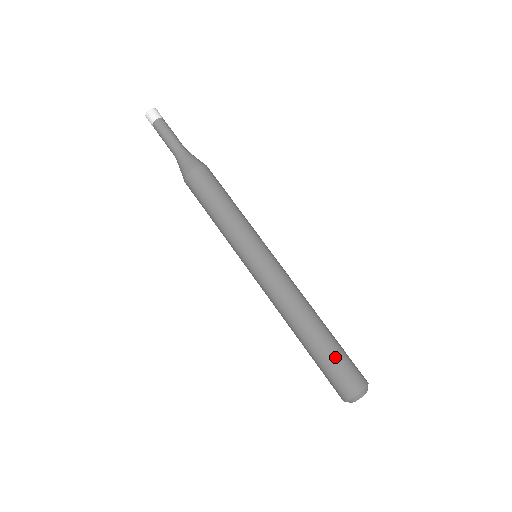
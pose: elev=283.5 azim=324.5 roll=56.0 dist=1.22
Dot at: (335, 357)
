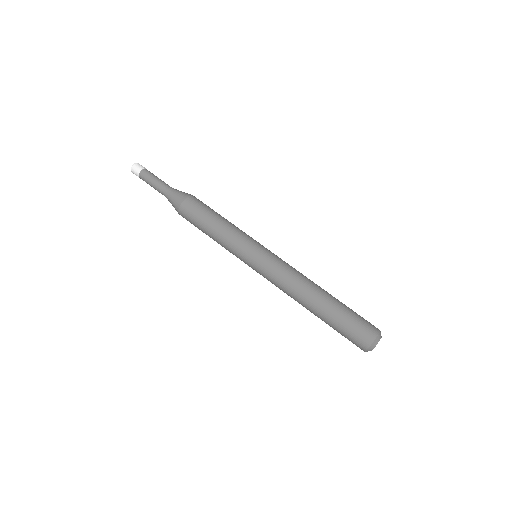
Dot at: (351, 309)
